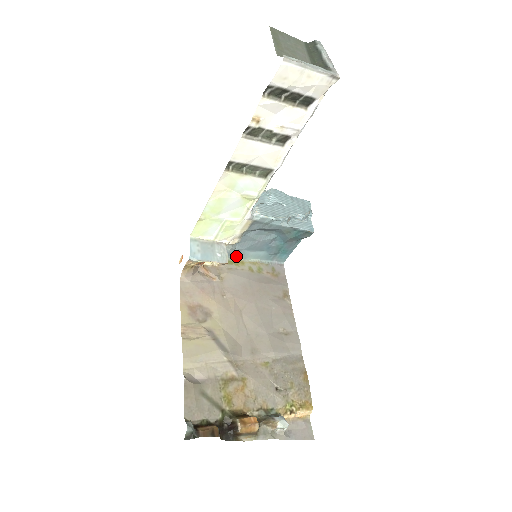
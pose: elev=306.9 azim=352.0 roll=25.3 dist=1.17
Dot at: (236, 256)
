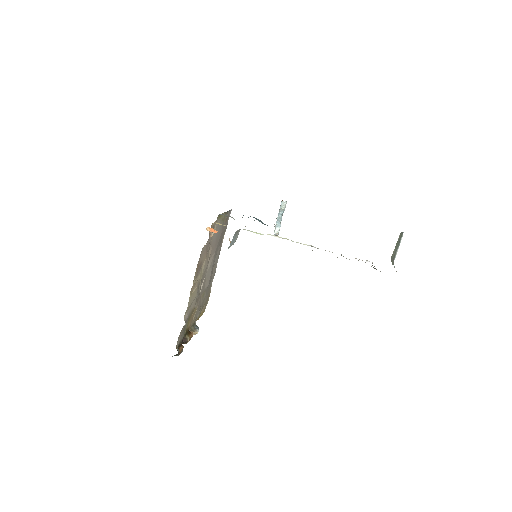
Dot at: occluded
